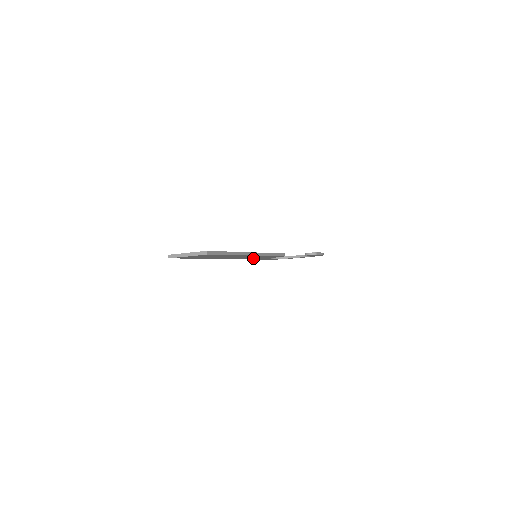
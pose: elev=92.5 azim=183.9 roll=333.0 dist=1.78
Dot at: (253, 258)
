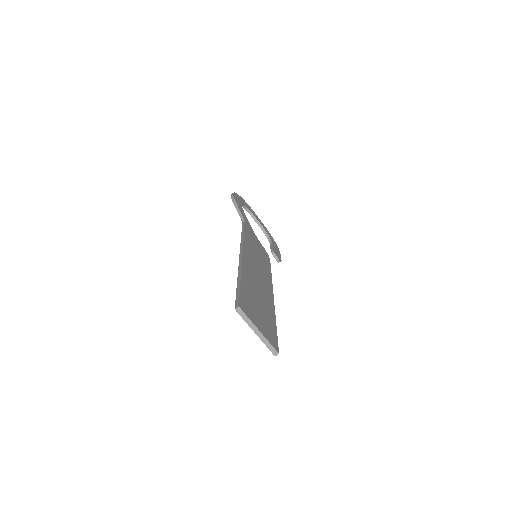
Dot at: occluded
